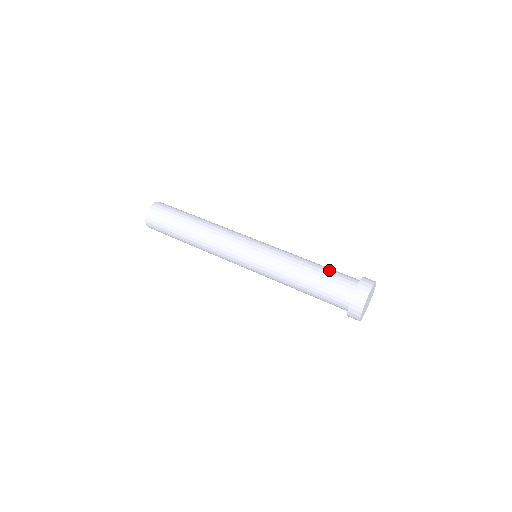
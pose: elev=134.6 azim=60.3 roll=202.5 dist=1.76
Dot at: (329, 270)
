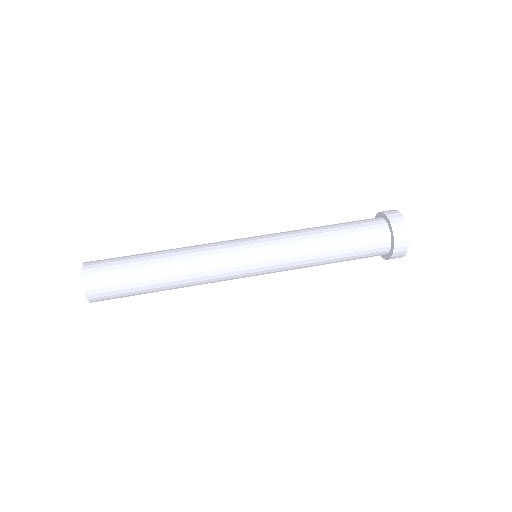
Dot at: (352, 234)
